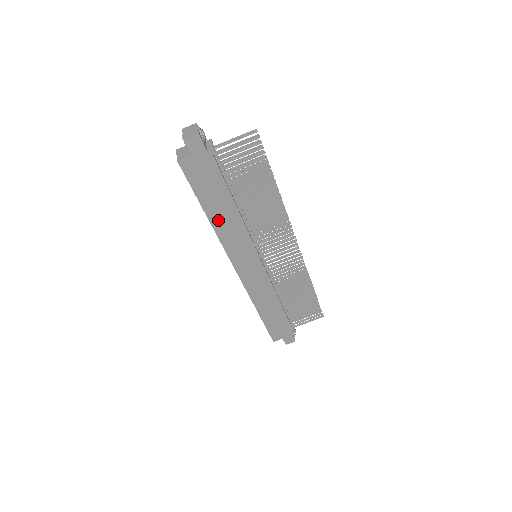
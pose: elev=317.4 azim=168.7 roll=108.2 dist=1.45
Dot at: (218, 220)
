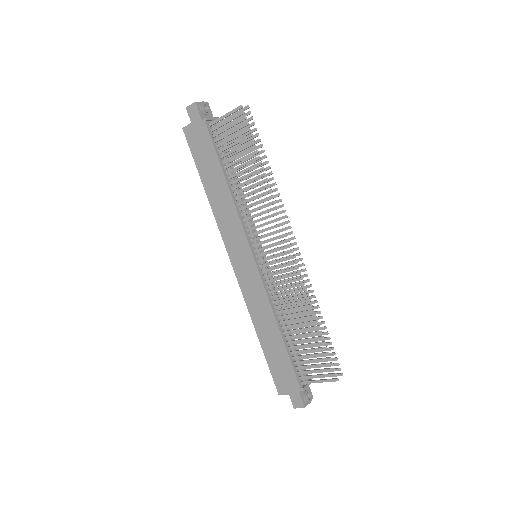
Dot at: (213, 195)
